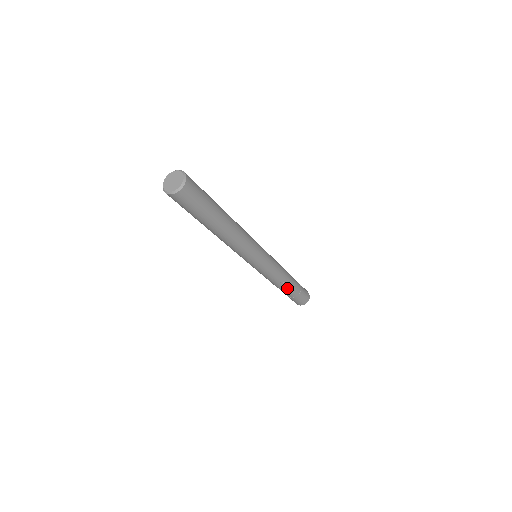
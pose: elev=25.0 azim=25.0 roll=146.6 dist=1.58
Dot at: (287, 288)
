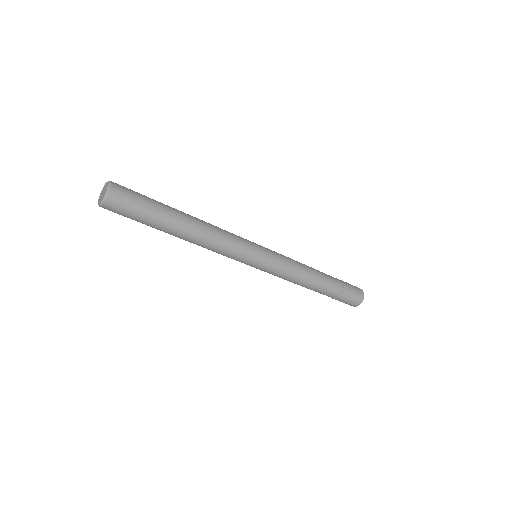
Dot at: (322, 279)
